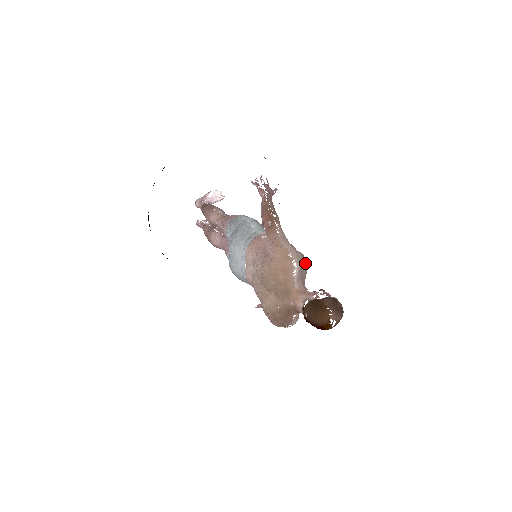
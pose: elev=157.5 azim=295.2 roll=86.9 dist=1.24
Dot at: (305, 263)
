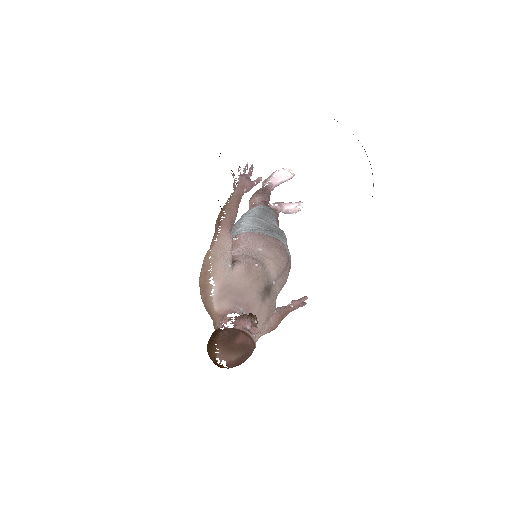
Dot at: (252, 277)
